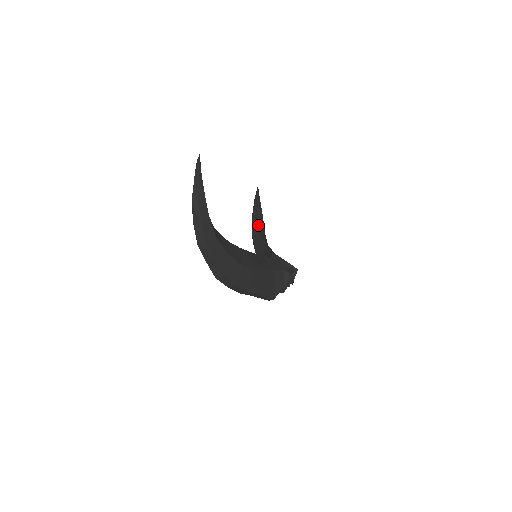
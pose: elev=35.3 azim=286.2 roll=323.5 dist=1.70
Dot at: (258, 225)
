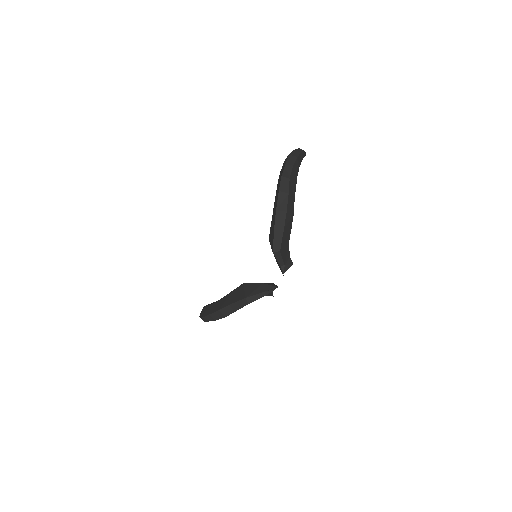
Dot at: occluded
